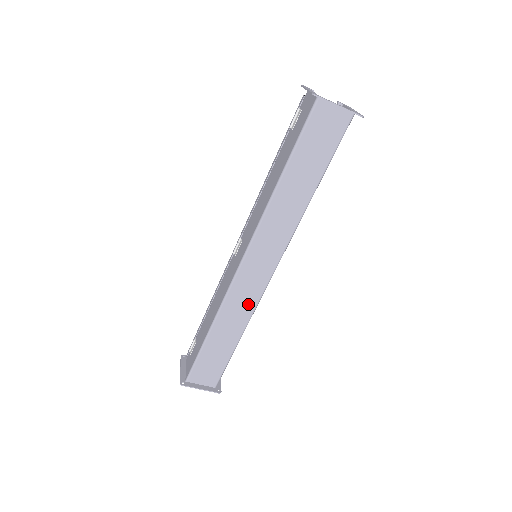
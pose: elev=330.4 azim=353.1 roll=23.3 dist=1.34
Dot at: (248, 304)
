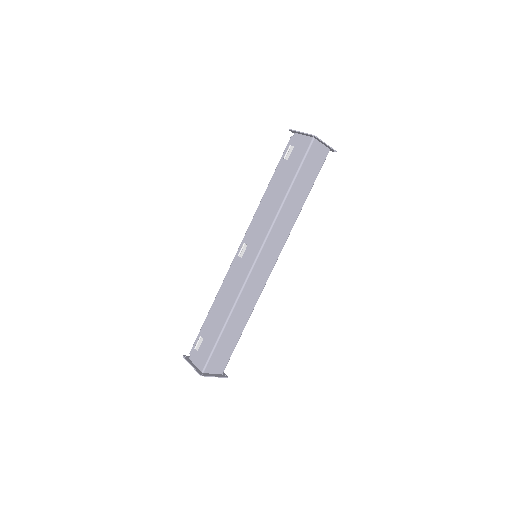
Dot at: (255, 294)
